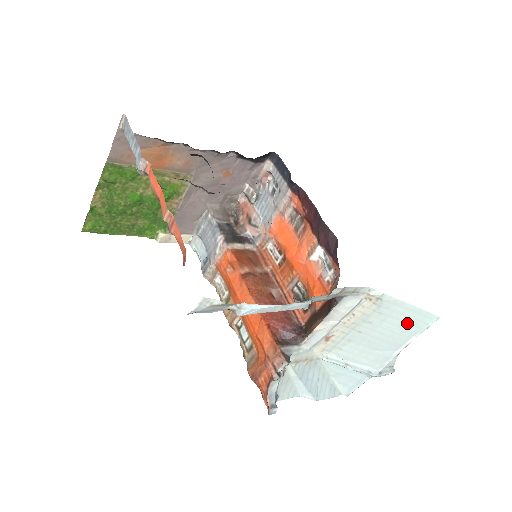
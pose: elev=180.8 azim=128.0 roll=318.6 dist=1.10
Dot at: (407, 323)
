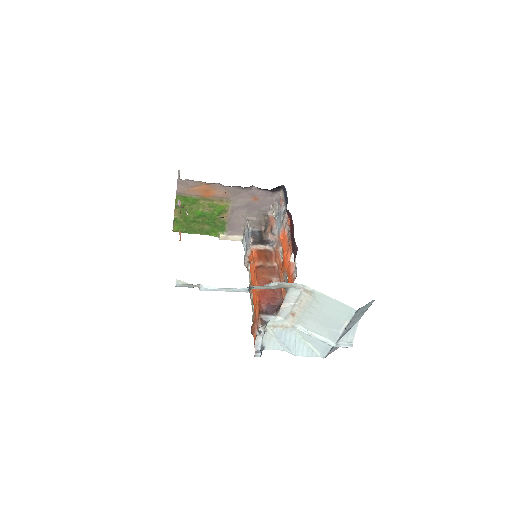
Dot at: (338, 311)
